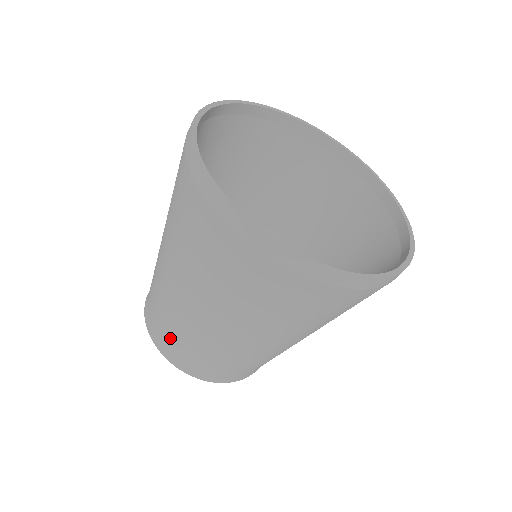
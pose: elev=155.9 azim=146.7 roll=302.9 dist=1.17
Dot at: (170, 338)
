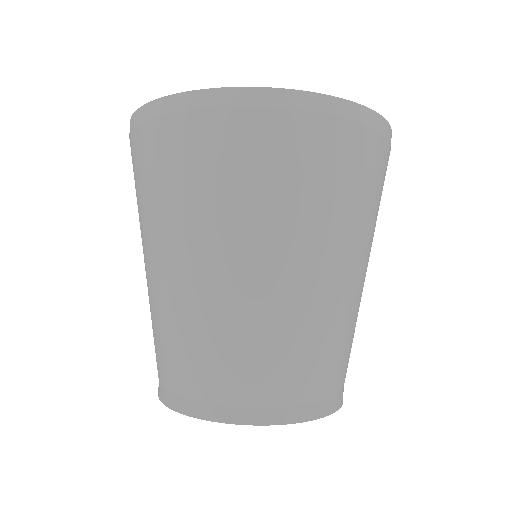
Dot at: occluded
